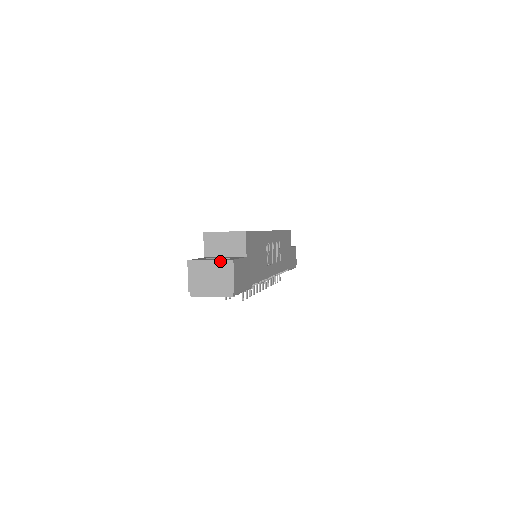
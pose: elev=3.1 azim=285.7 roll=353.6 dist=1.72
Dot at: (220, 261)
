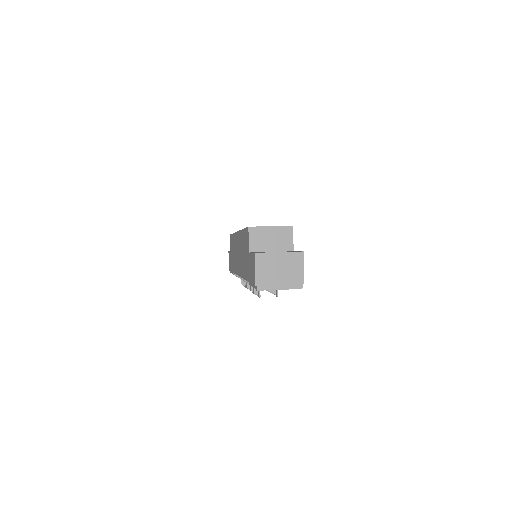
Dot at: (290, 253)
